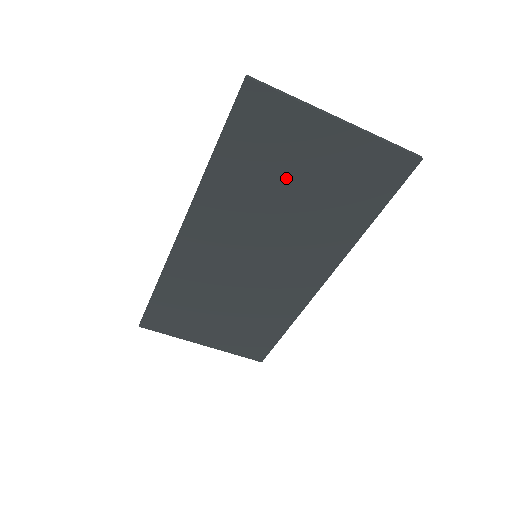
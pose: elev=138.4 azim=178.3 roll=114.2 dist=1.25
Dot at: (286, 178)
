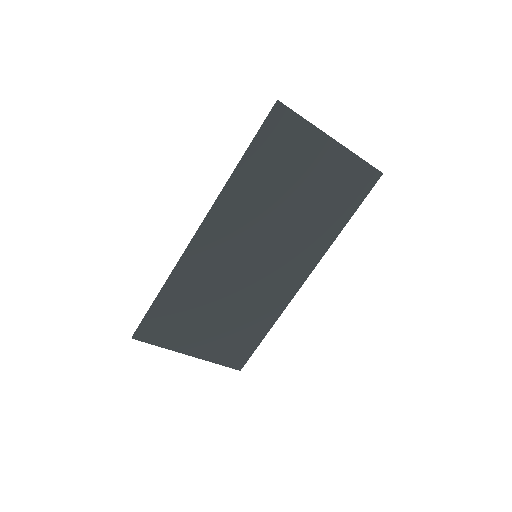
Dot at: (292, 184)
